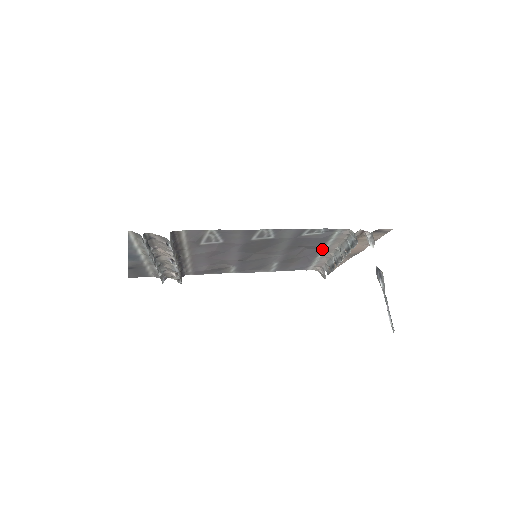
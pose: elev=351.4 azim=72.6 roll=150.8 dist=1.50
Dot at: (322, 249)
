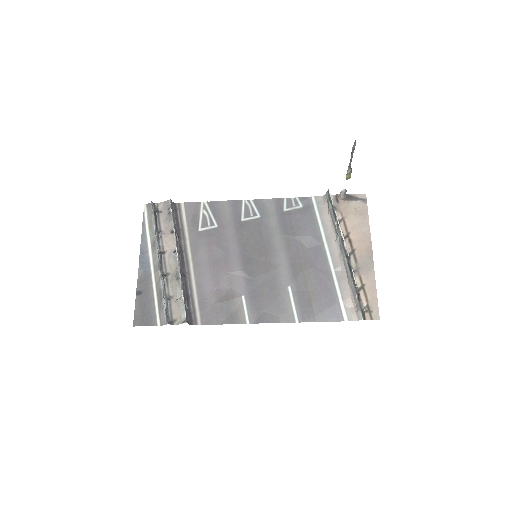
Dot at: (324, 247)
